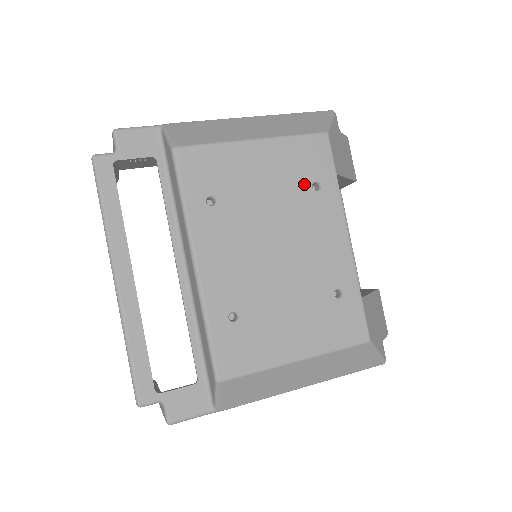
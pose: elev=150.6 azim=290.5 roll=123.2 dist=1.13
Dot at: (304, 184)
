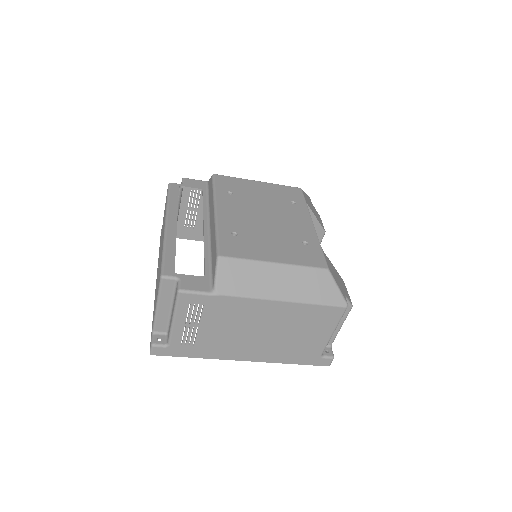
Dot at: (285, 200)
